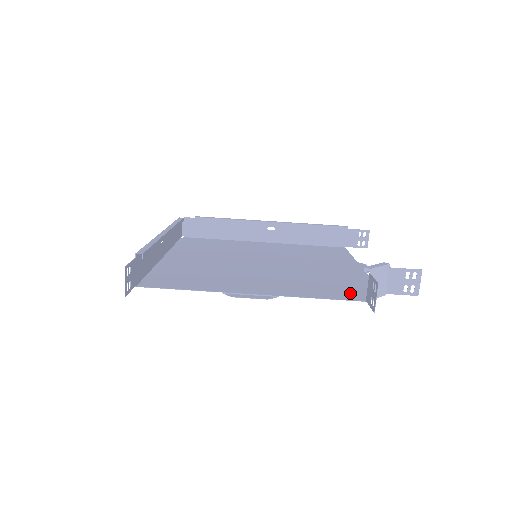
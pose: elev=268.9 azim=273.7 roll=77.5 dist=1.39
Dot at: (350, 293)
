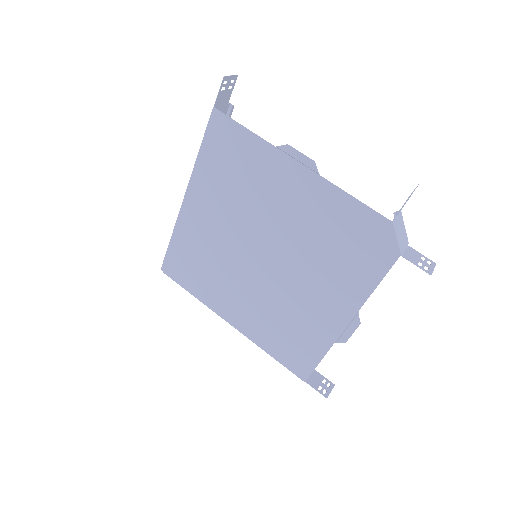
Dot at: (371, 232)
